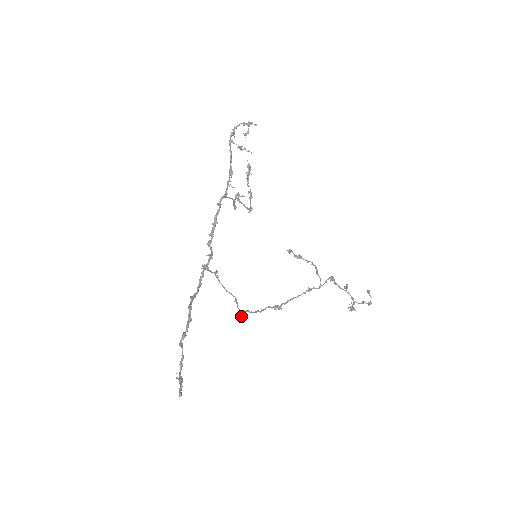
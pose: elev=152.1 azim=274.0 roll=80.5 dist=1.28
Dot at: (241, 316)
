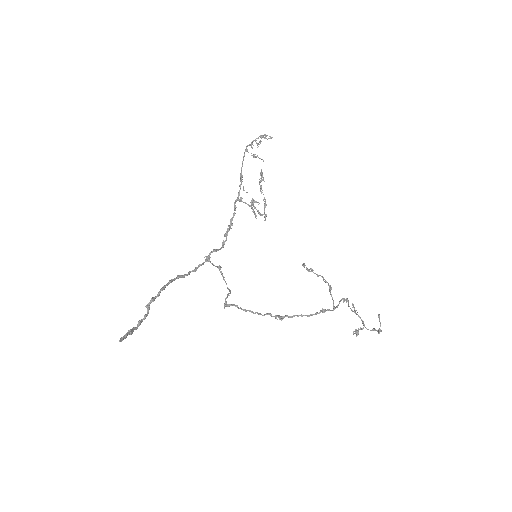
Dot at: occluded
